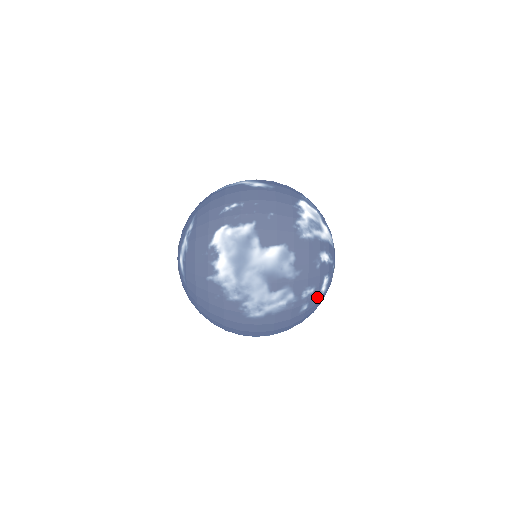
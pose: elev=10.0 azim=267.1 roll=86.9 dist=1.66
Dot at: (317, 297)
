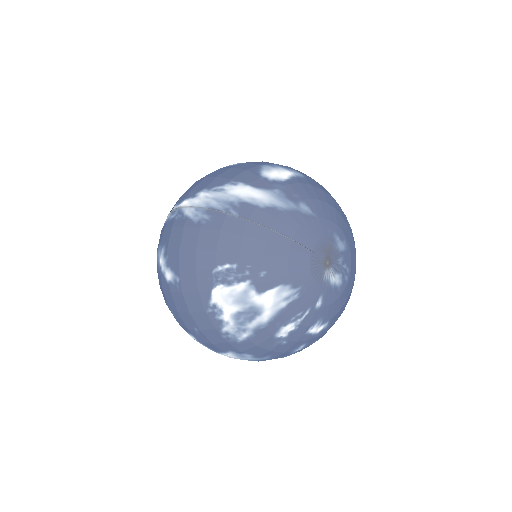
Dot at: (319, 335)
